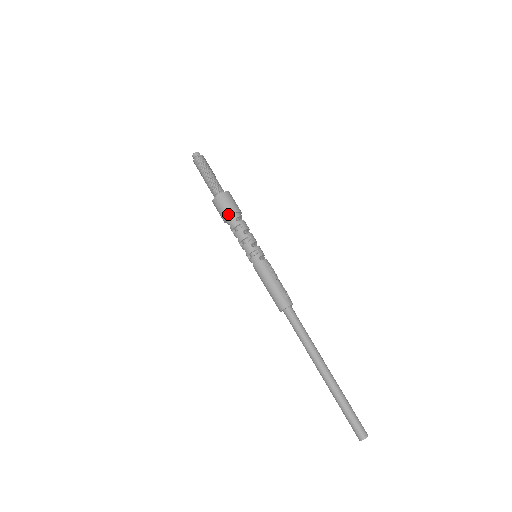
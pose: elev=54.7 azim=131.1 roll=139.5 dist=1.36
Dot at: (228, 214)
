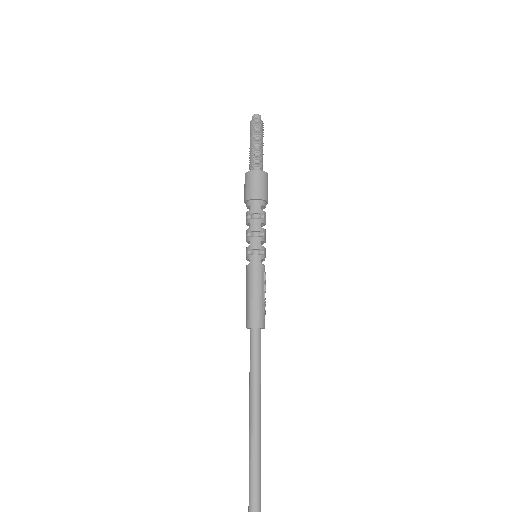
Dot at: (257, 196)
